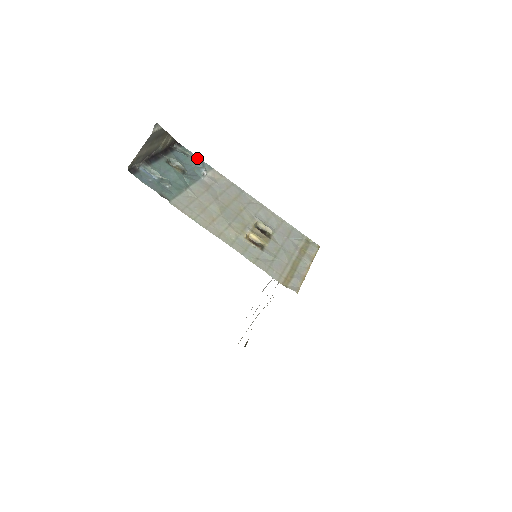
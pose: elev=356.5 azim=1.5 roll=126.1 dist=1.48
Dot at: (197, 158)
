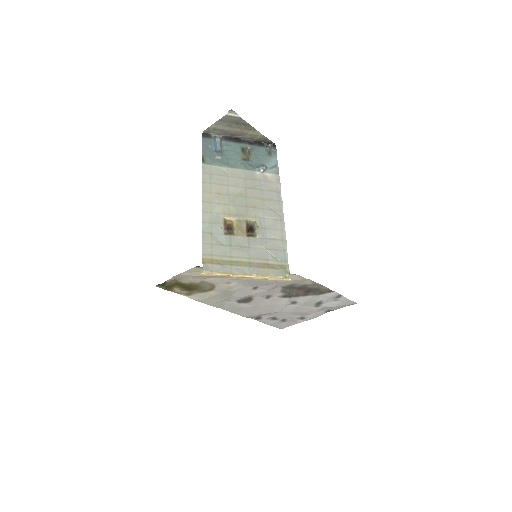
Dot at: (276, 161)
